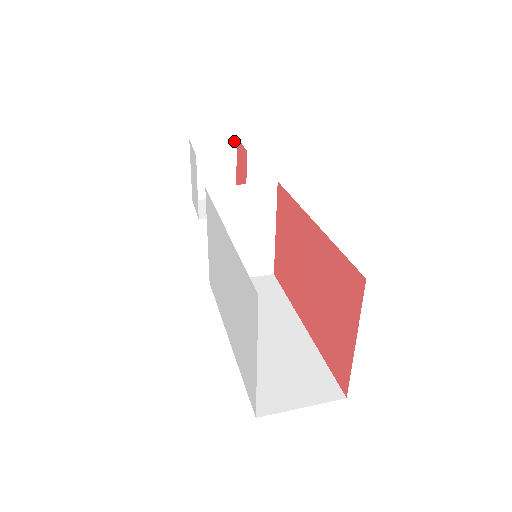
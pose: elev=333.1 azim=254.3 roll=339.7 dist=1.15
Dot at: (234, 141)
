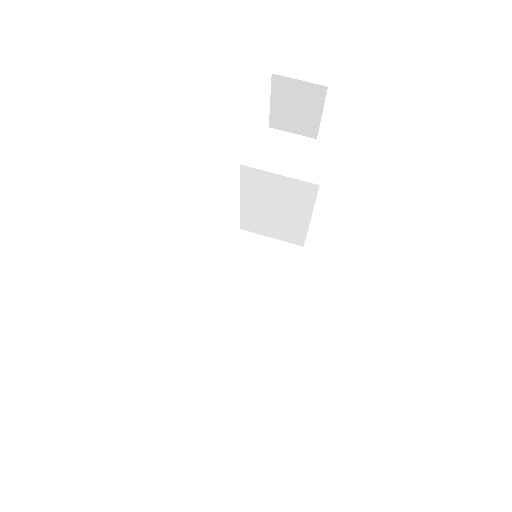
Dot at: (324, 90)
